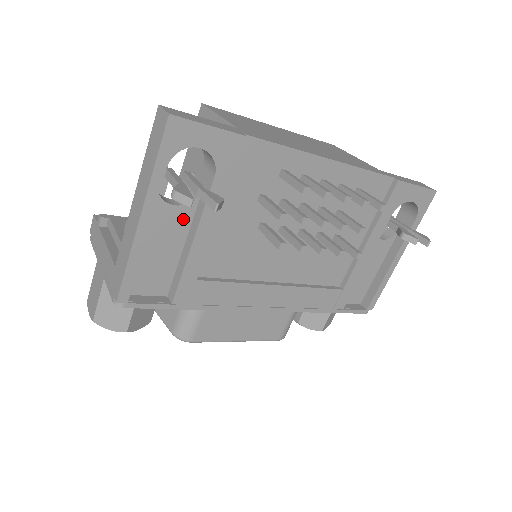
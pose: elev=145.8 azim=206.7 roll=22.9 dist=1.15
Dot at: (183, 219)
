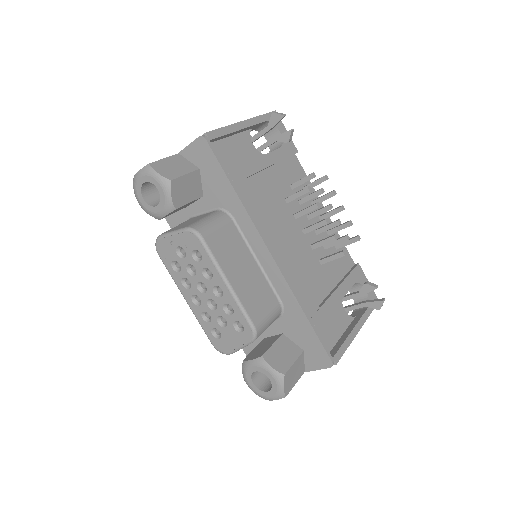
Dot at: (253, 154)
